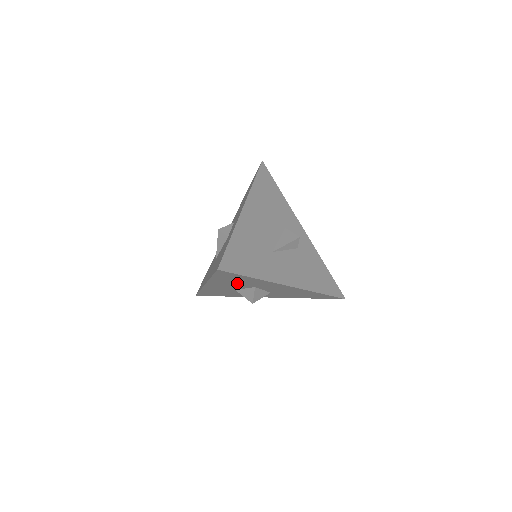
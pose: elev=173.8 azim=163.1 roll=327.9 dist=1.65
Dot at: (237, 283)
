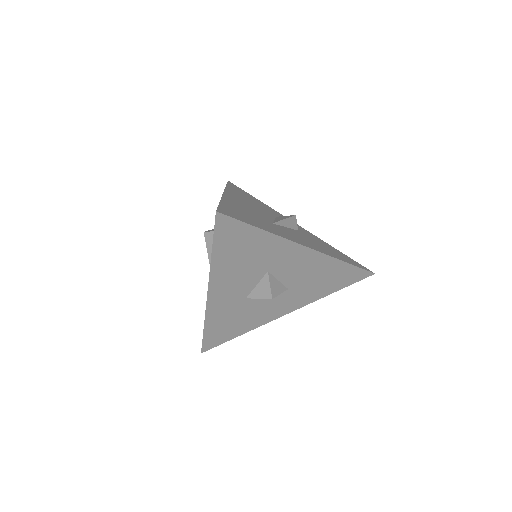
Dot at: (245, 265)
